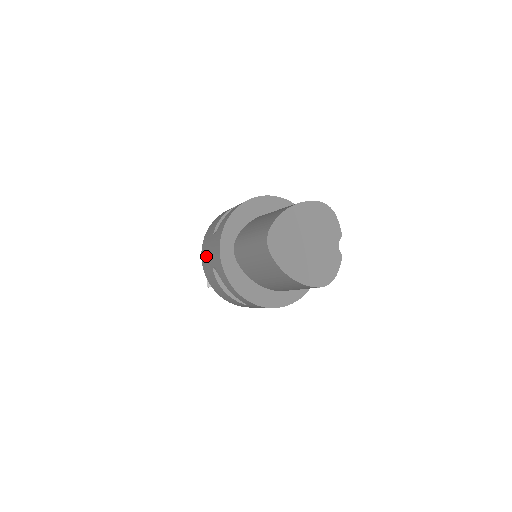
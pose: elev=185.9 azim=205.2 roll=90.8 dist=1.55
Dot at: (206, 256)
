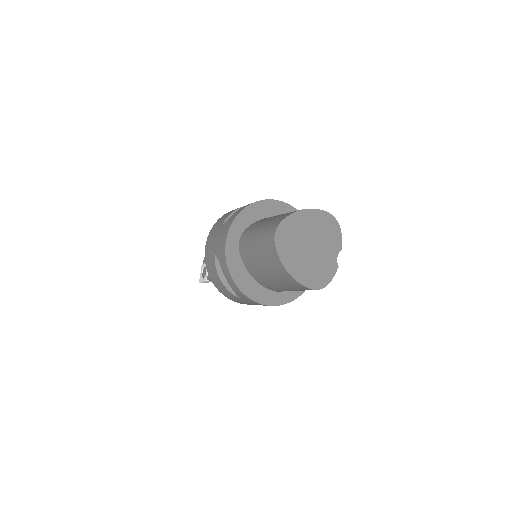
Dot at: (211, 243)
